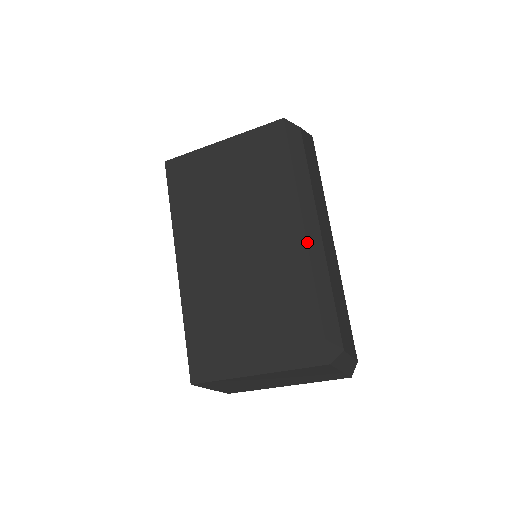
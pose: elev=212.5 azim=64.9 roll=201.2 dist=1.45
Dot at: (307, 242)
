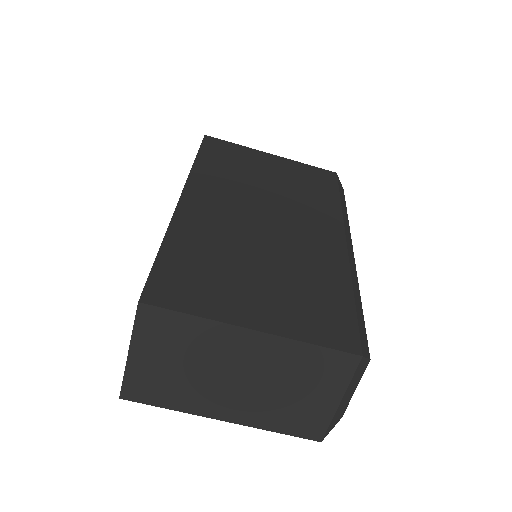
Dot at: (347, 248)
